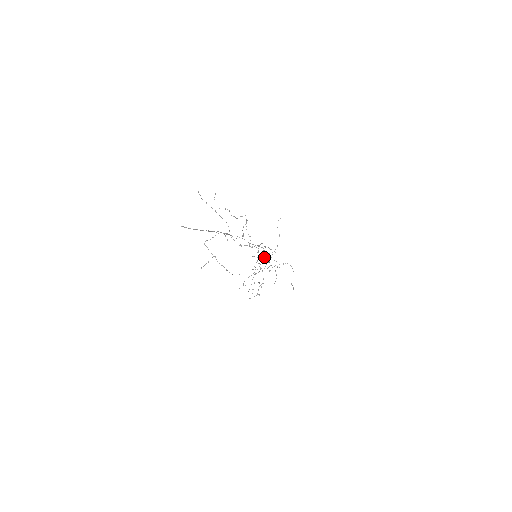
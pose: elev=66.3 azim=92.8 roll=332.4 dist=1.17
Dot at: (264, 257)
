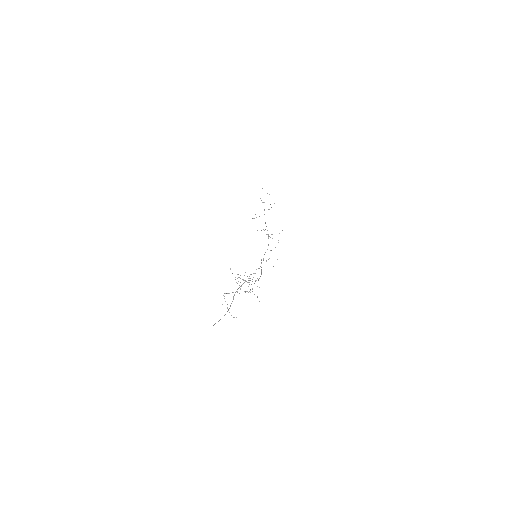
Dot at: occluded
